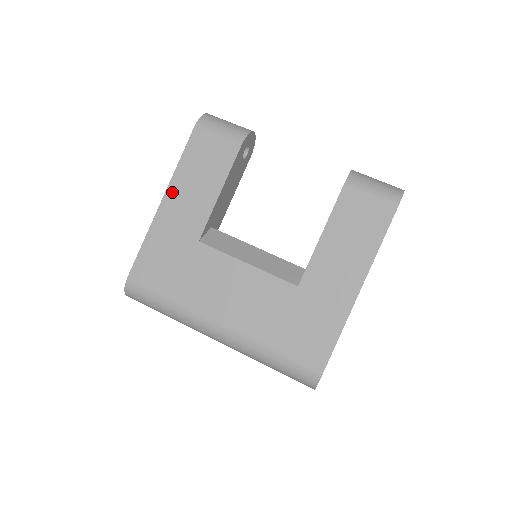
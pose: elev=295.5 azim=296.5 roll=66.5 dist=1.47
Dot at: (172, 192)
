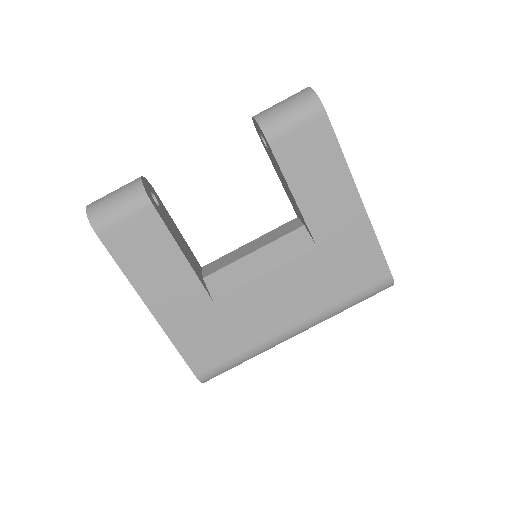
Dot at: (149, 296)
